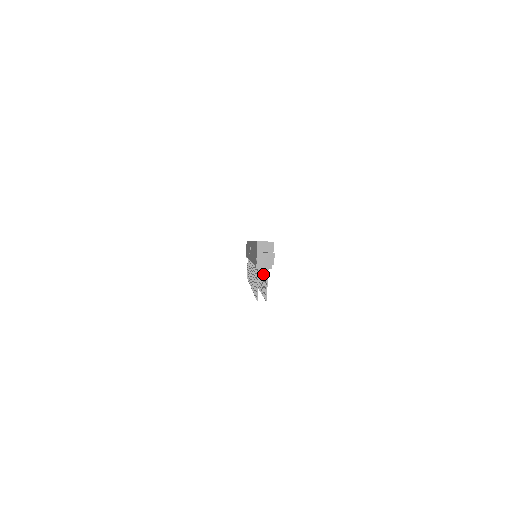
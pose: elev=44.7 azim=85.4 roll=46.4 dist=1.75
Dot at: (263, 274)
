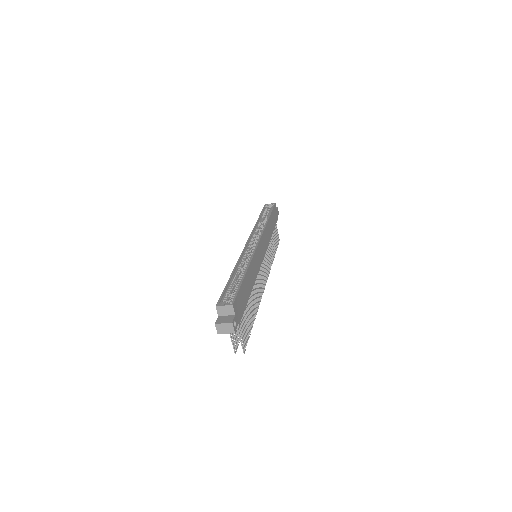
Dot at: (247, 307)
